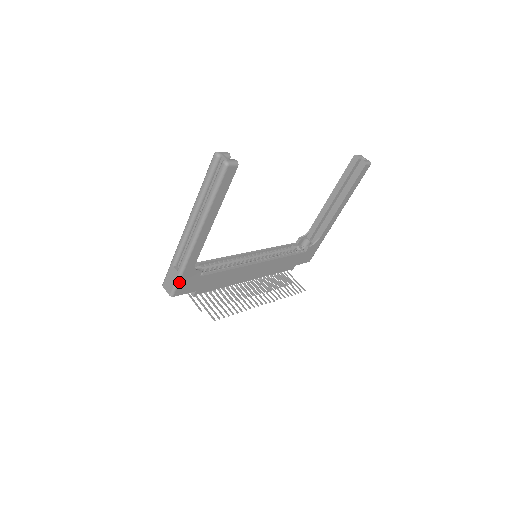
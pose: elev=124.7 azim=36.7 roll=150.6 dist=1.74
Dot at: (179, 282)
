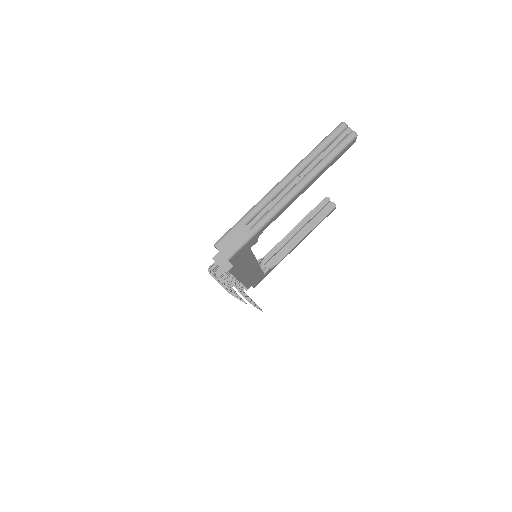
Dot at: (246, 243)
